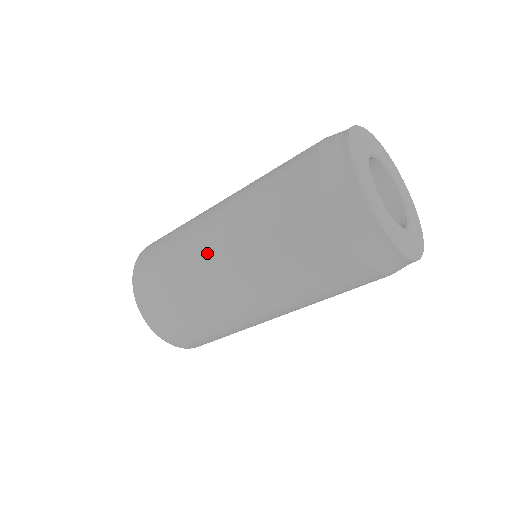
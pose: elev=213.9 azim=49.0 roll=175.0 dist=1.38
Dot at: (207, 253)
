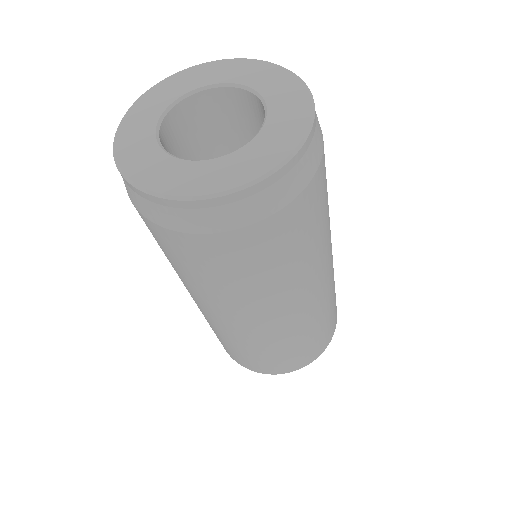
Dot at: occluded
